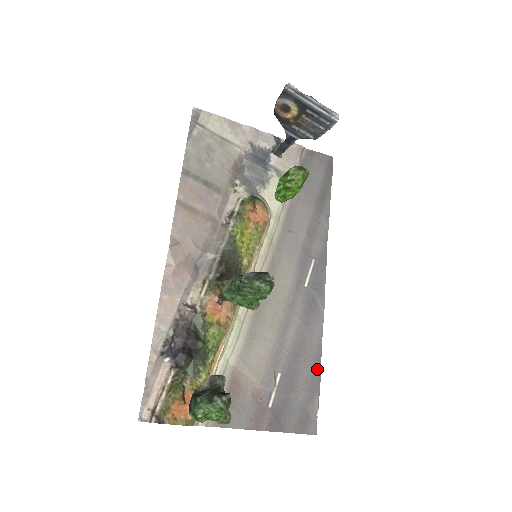
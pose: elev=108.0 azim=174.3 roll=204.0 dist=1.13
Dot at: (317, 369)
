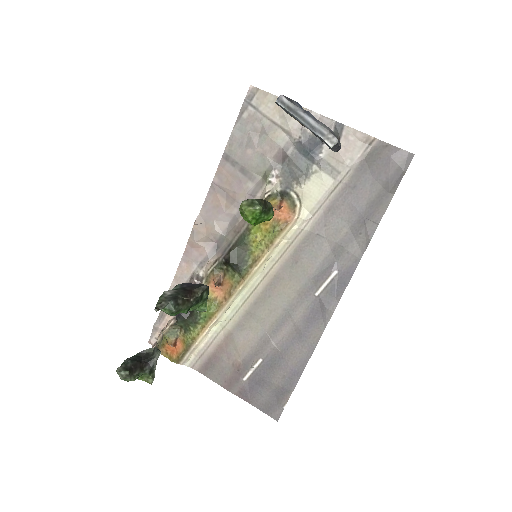
Dot at: (298, 372)
